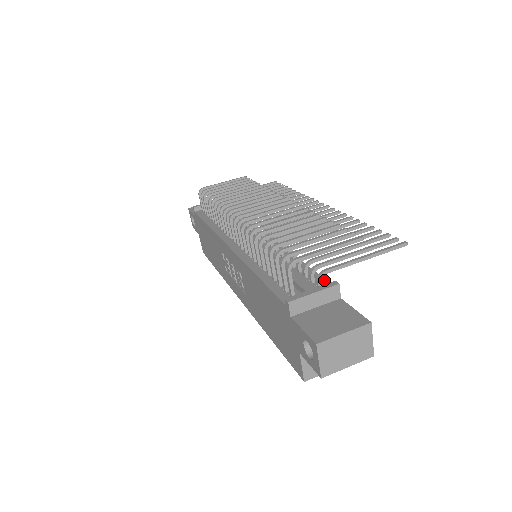
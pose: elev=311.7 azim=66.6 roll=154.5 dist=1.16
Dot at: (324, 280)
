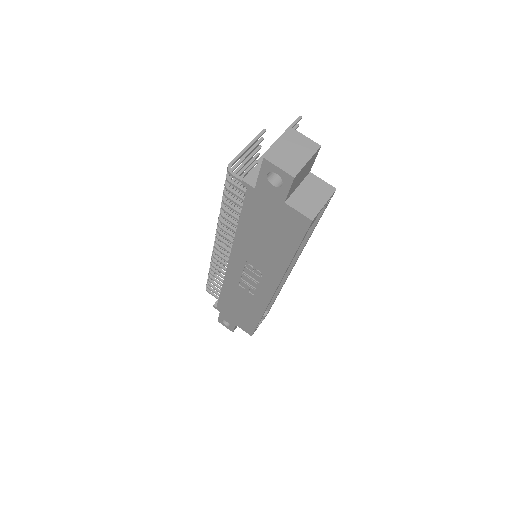
Dot at: occluded
